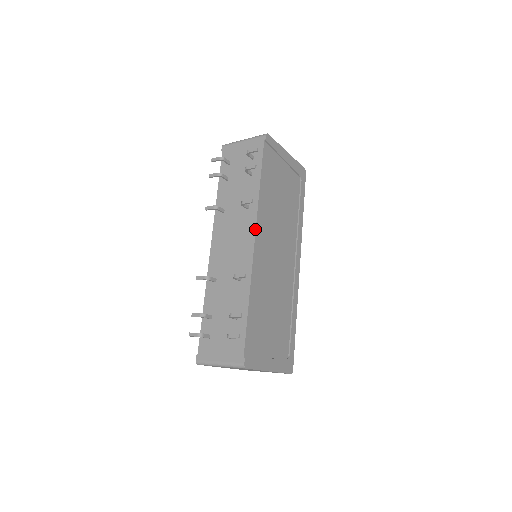
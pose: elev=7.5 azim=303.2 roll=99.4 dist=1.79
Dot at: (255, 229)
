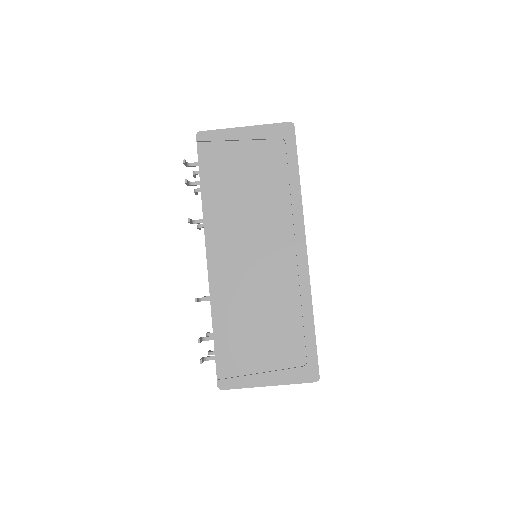
Dot at: (205, 245)
